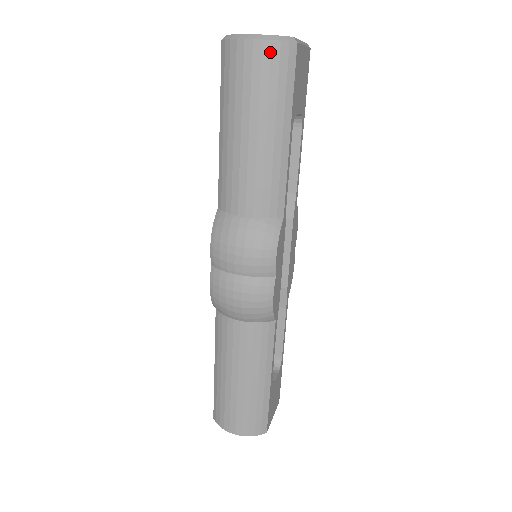
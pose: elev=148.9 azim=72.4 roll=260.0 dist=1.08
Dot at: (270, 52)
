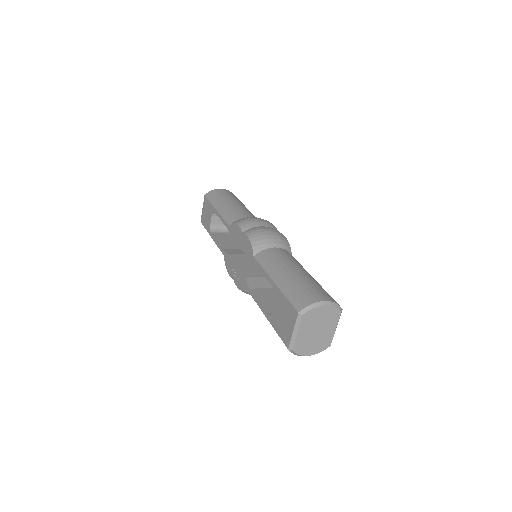
Dot at: (229, 192)
